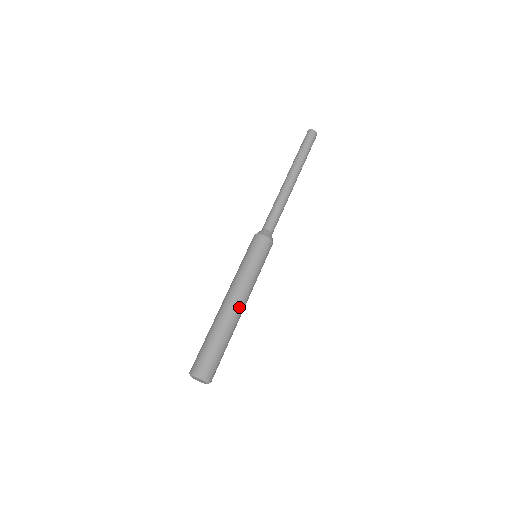
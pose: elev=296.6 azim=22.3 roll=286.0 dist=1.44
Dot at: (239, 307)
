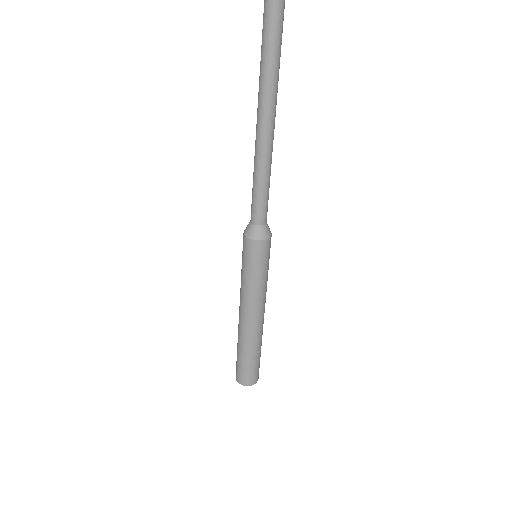
Dot at: occluded
